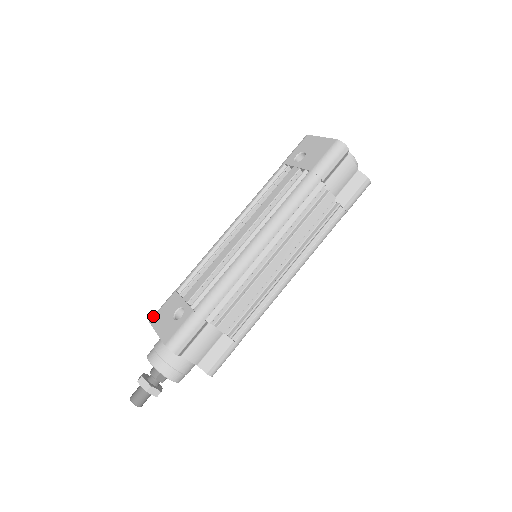
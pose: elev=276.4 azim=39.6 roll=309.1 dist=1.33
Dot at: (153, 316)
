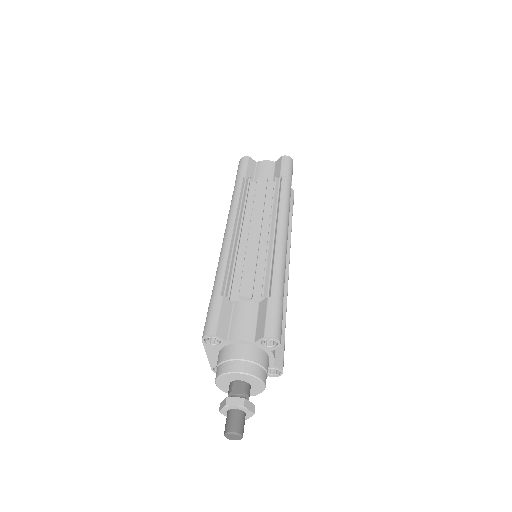
Dot at: occluded
